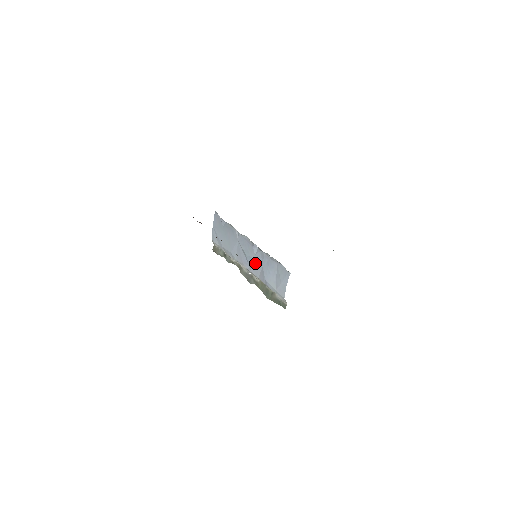
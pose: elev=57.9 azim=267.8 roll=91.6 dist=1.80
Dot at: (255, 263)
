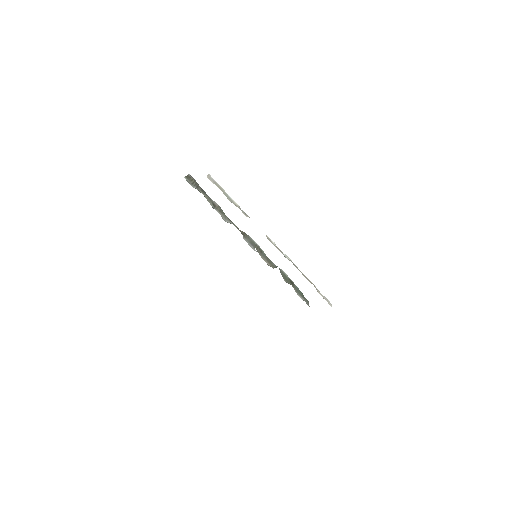
Dot at: occluded
